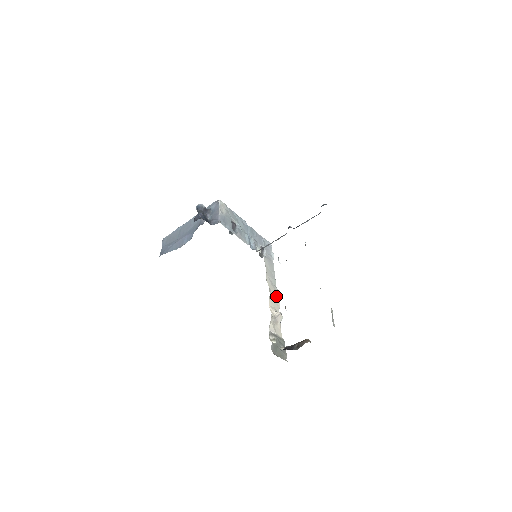
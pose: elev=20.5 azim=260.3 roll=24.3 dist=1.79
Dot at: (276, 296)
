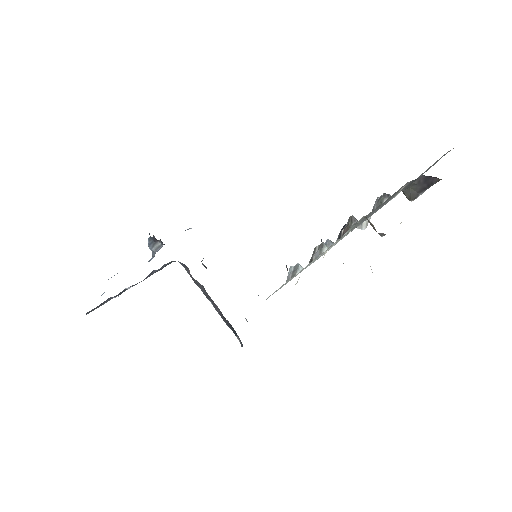
Dot at: occluded
